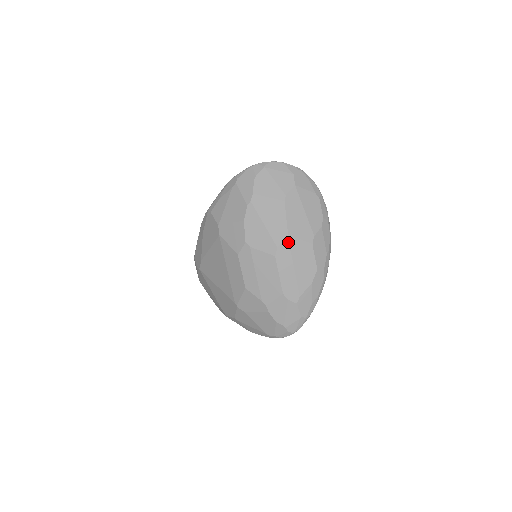
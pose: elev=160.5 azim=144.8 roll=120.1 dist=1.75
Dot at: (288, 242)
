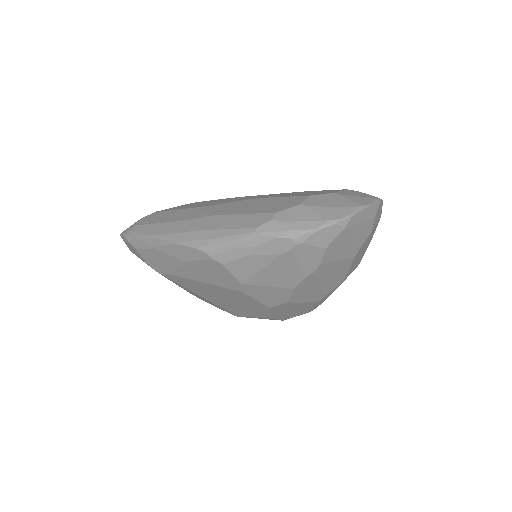
Dot at: occluded
